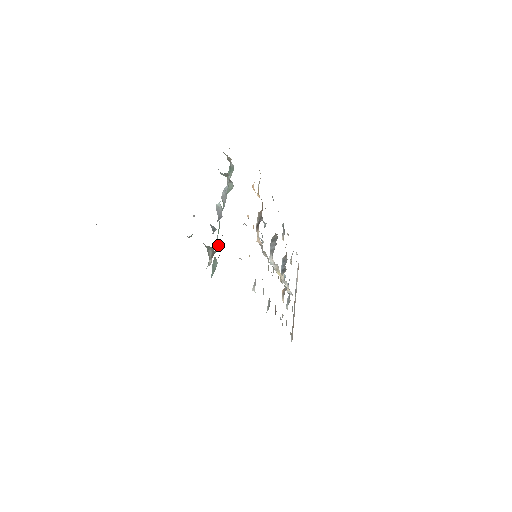
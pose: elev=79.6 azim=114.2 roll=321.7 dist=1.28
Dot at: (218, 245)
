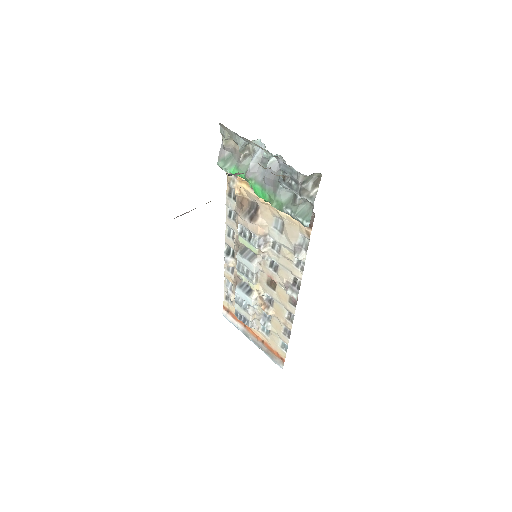
Dot at: (289, 197)
